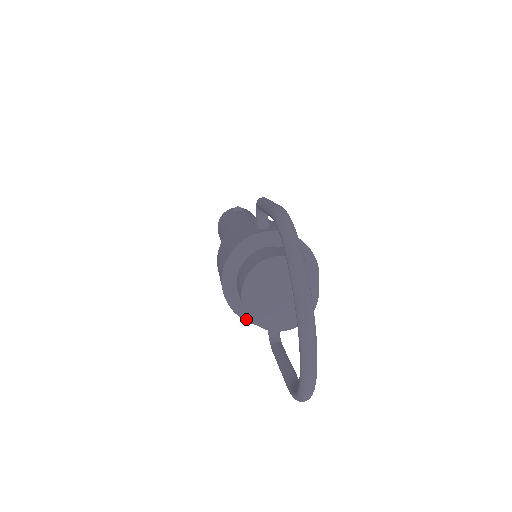
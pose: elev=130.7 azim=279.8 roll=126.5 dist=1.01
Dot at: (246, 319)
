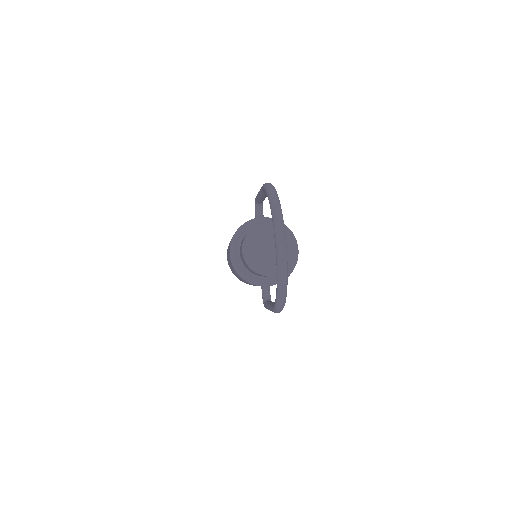
Dot at: (246, 279)
